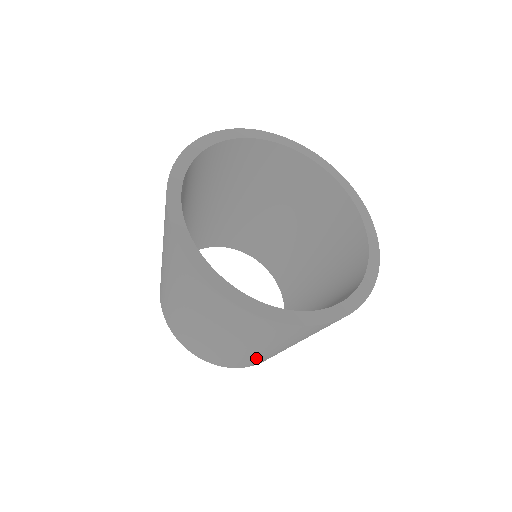
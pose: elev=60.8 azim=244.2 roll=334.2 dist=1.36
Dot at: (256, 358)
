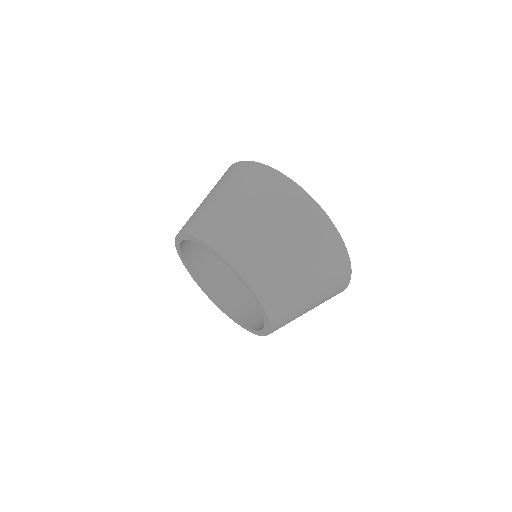
Dot at: (276, 273)
